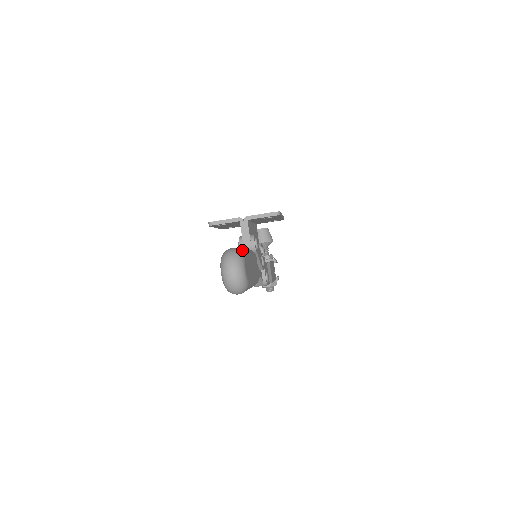
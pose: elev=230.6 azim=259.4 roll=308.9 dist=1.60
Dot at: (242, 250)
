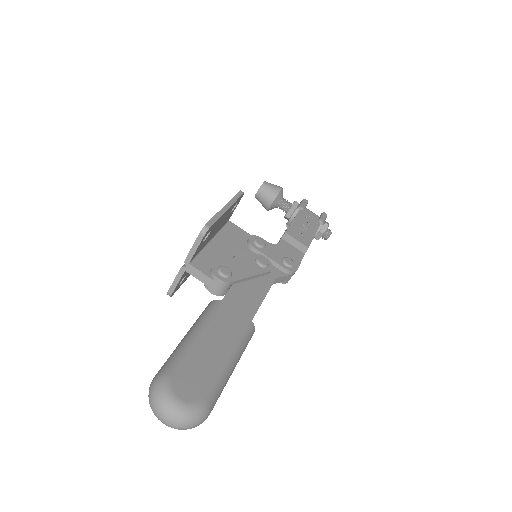
Dot at: (169, 364)
